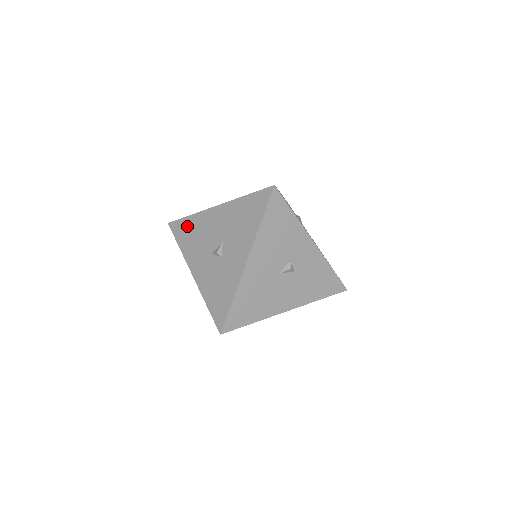
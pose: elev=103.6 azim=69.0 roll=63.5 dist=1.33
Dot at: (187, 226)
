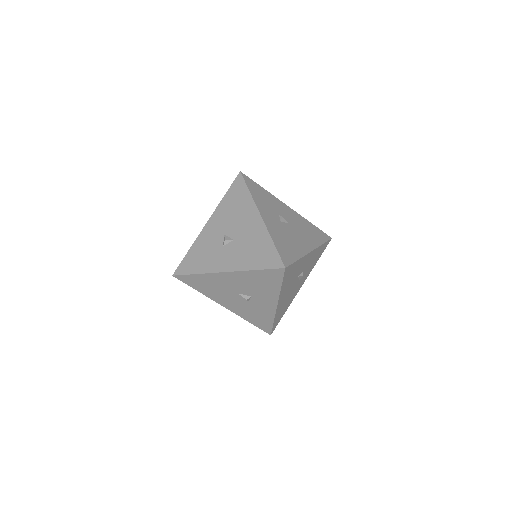
Dot at: (241, 194)
